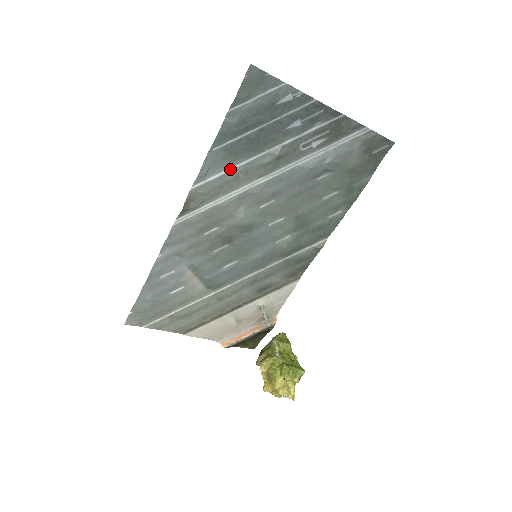
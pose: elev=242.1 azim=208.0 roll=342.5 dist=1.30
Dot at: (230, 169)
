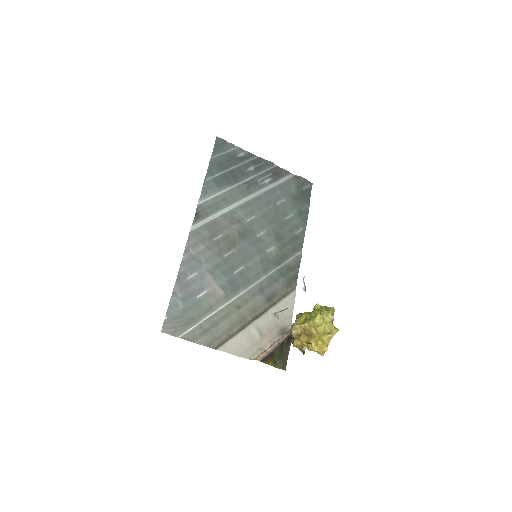
Dot at: (220, 193)
